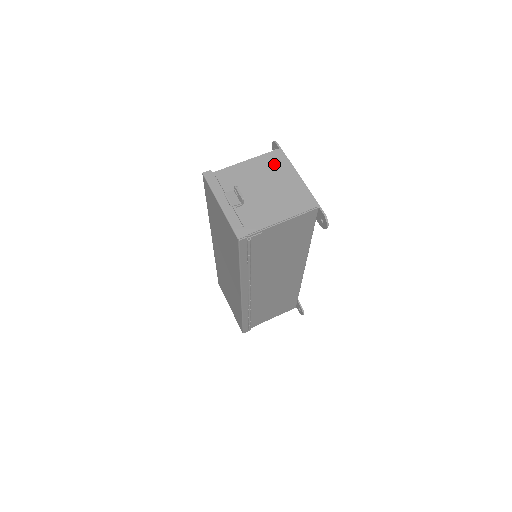
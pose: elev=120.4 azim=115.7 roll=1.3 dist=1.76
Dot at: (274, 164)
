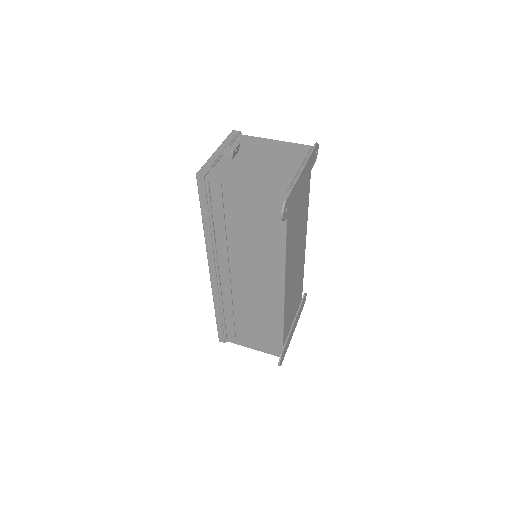
Dot at: (293, 151)
